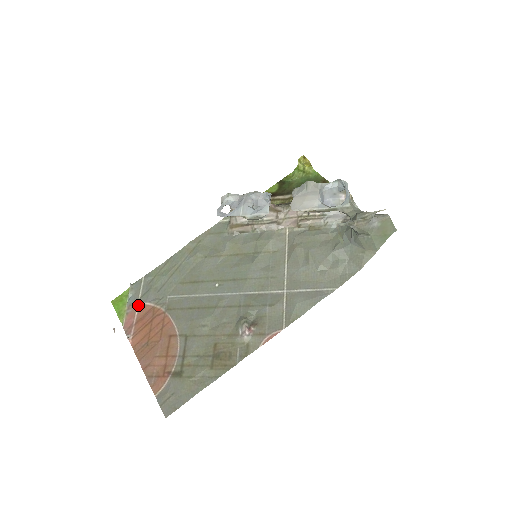
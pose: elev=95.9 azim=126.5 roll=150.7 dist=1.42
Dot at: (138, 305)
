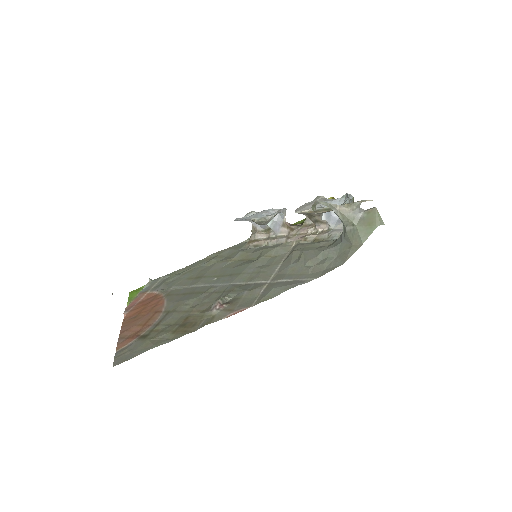
Dot at: (147, 293)
